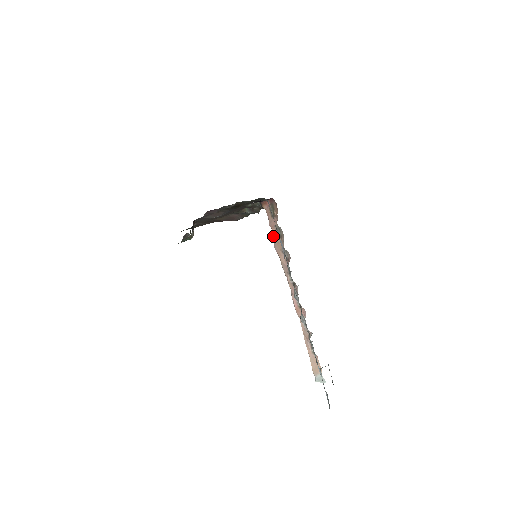
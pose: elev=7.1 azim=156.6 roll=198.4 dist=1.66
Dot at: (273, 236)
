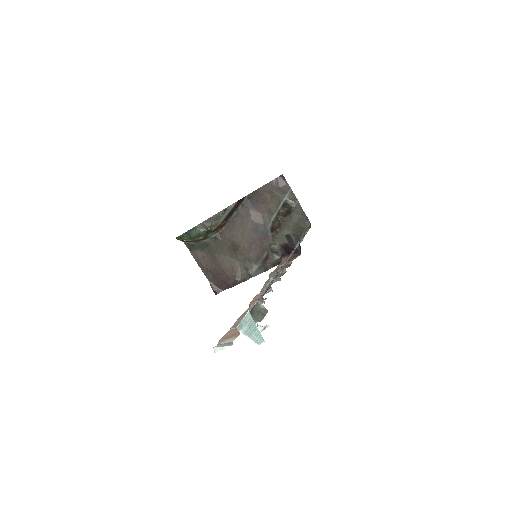
Dot at: (275, 269)
